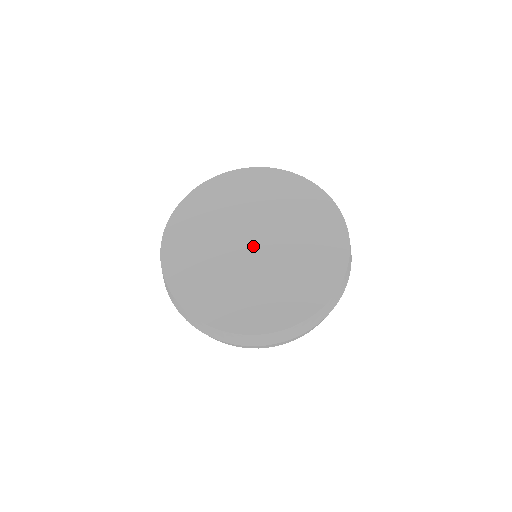
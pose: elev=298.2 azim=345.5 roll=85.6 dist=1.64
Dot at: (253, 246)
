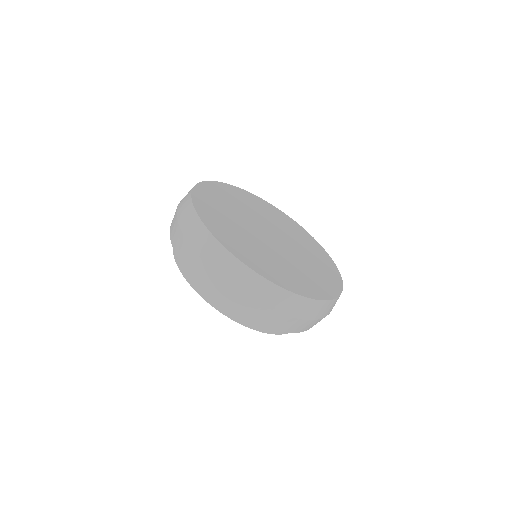
Dot at: (269, 236)
